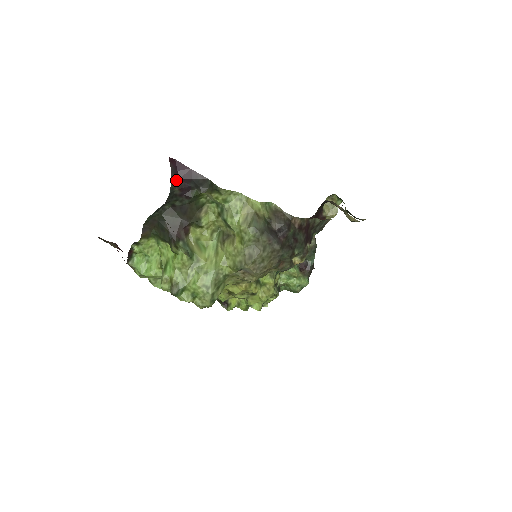
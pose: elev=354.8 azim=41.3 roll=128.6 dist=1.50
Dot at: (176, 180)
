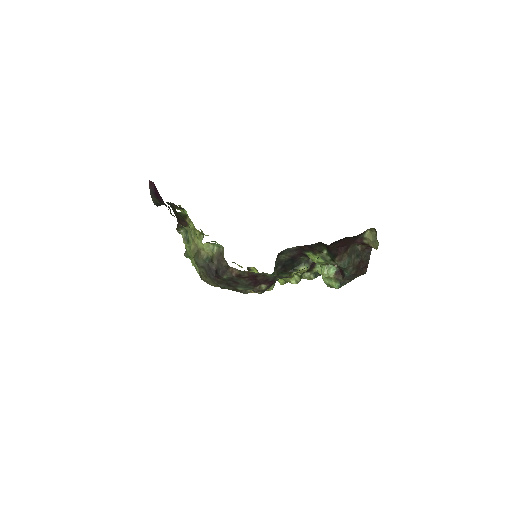
Dot at: (155, 198)
